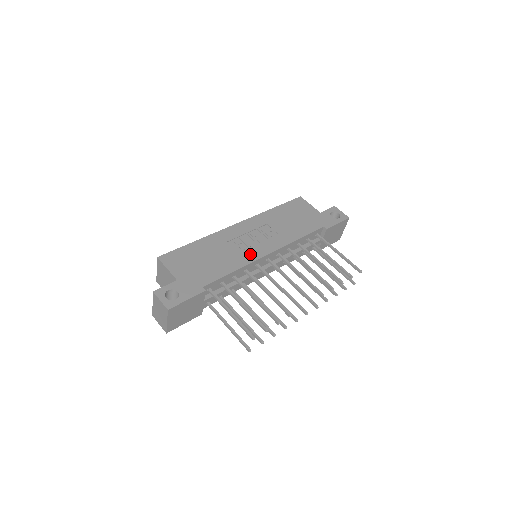
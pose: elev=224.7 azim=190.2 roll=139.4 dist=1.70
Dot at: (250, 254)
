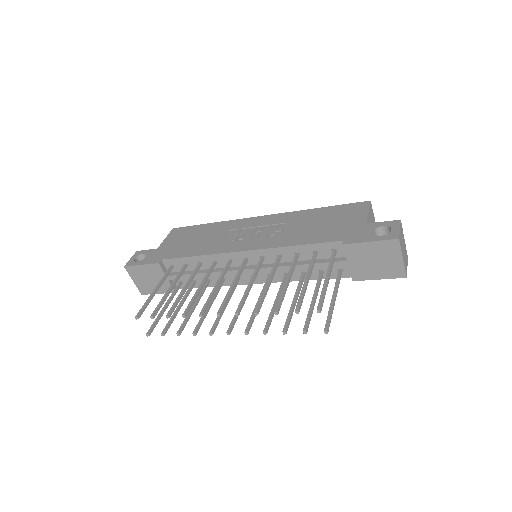
Dot at: (228, 246)
